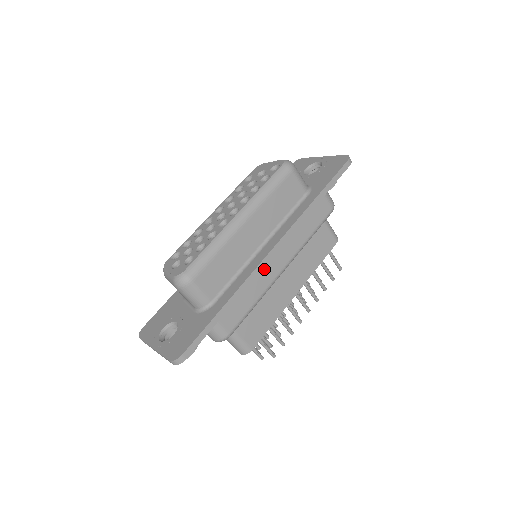
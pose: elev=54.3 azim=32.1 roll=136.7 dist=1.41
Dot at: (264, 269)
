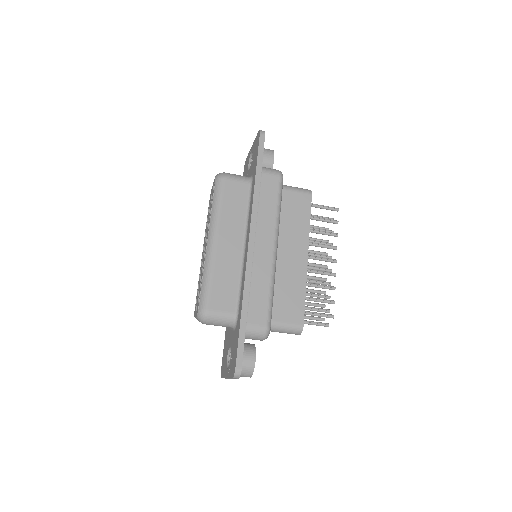
Dot at: (257, 261)
